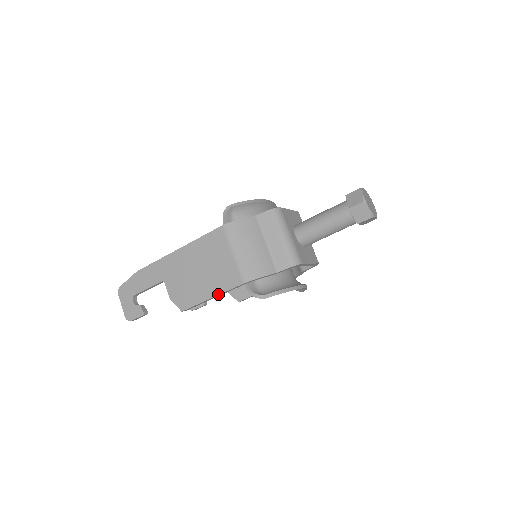
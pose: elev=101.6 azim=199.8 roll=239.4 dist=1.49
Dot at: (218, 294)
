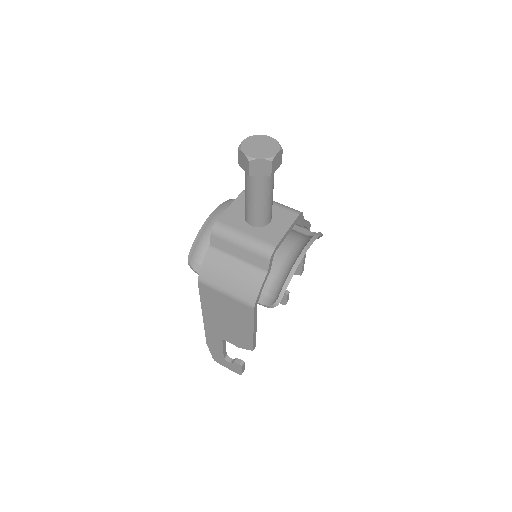
Dot at: (253, 326)
